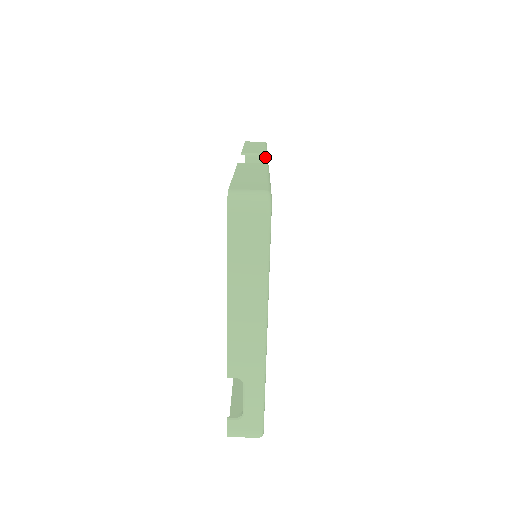
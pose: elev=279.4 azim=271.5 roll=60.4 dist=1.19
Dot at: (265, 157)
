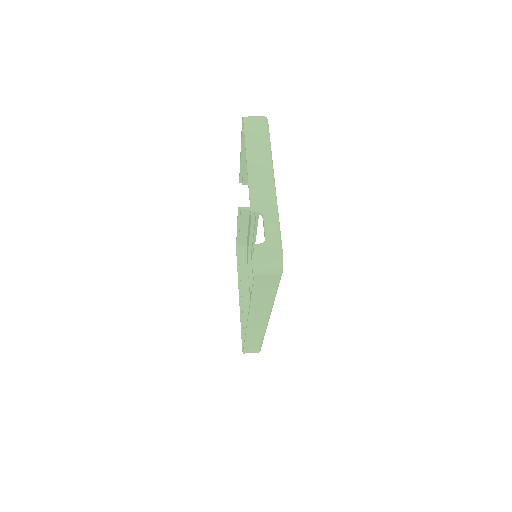
Dot at: occluded
